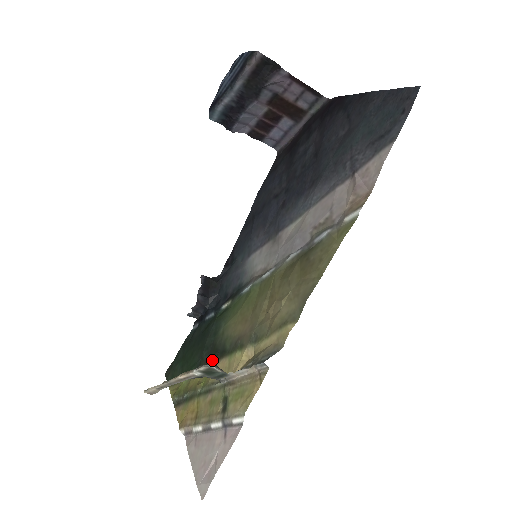
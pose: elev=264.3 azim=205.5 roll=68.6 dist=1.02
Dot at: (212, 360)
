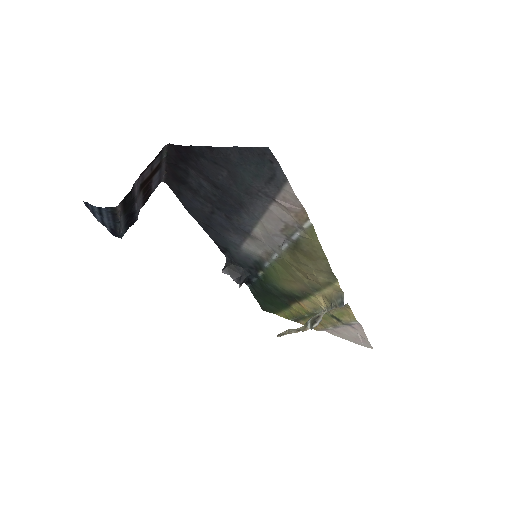
Dot at: (294, 301)
